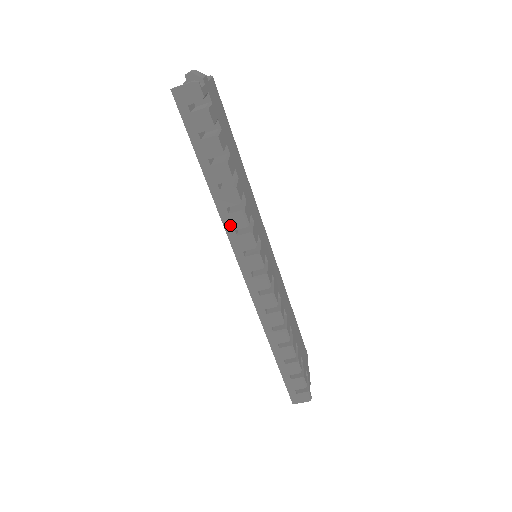
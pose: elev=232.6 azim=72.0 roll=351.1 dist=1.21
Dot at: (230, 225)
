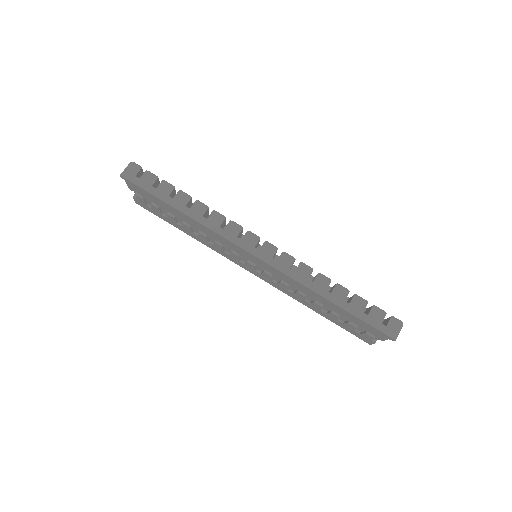
Dot at: (214, 226)
